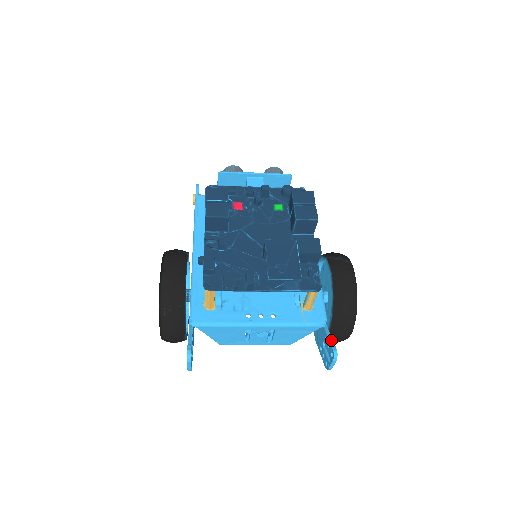
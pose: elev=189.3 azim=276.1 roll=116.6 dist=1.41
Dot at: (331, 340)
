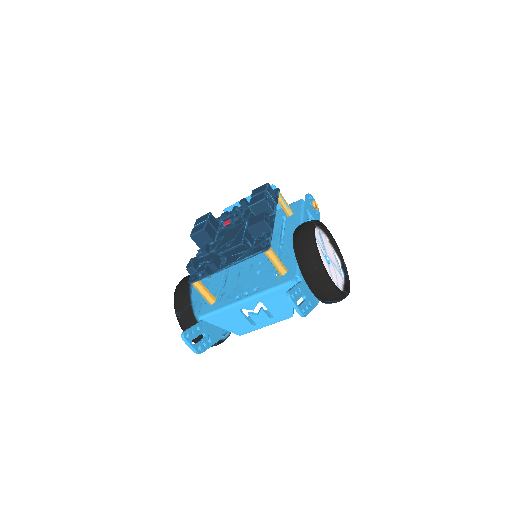
Dot at: (292, 287)
